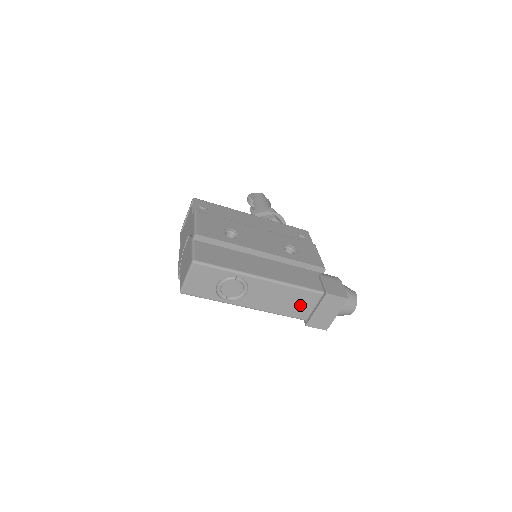
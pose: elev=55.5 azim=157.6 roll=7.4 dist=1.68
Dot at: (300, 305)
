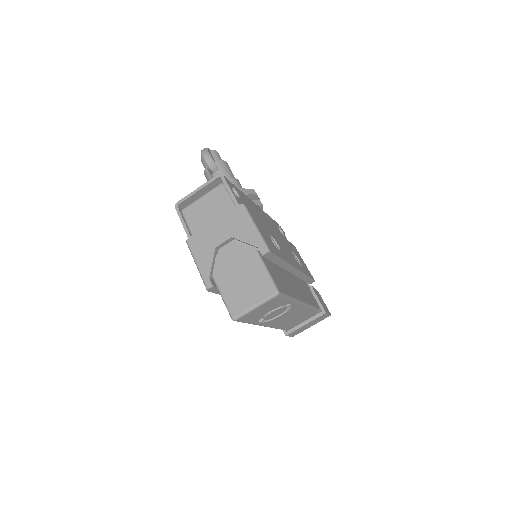
Dot at: (299, 321)
